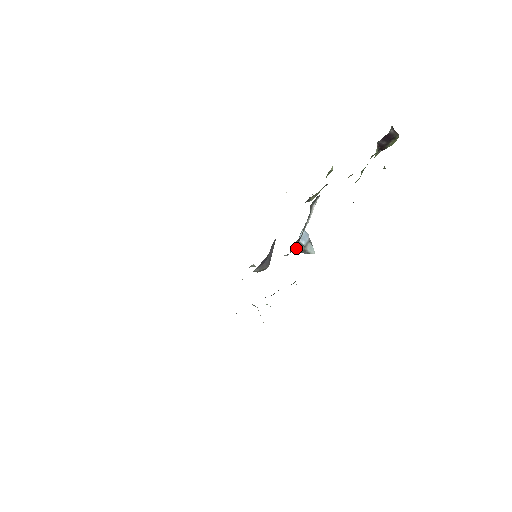
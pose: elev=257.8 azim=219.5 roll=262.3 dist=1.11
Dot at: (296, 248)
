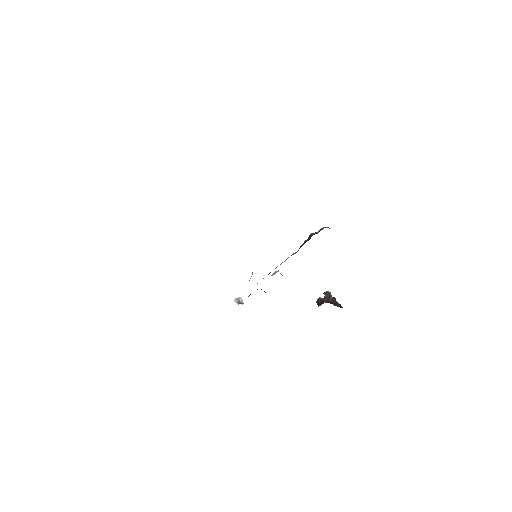
Dot at: occluded
